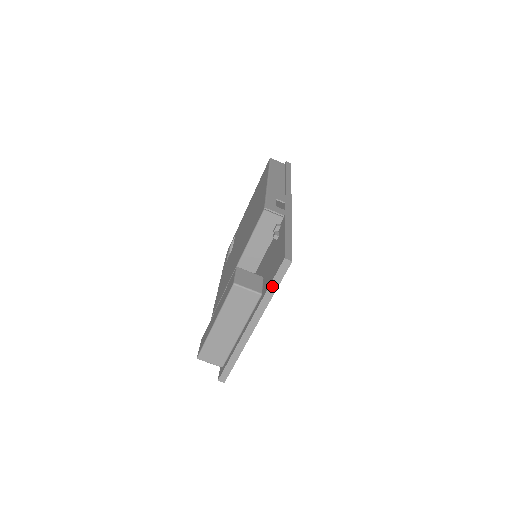
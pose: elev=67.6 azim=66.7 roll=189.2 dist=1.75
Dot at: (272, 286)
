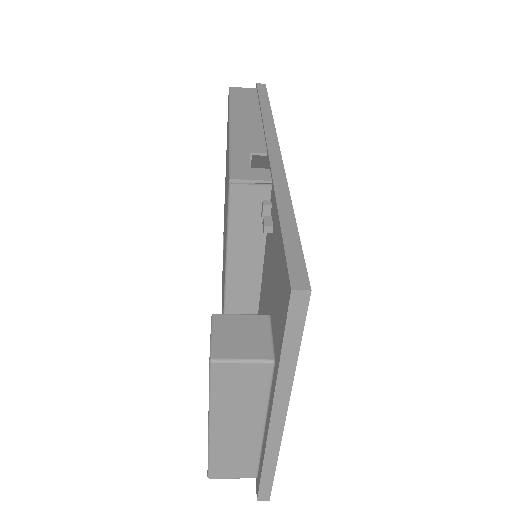
Dot at: (287, 348)
